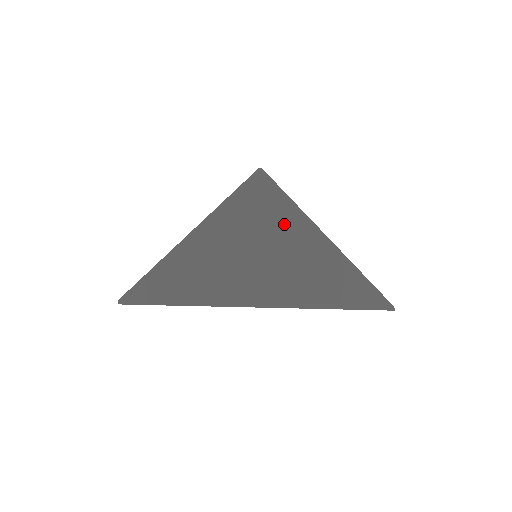
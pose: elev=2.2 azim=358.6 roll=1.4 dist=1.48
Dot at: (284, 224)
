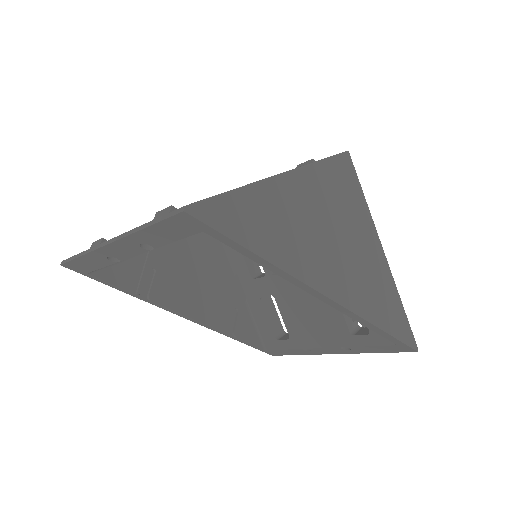
Dot at: (359, 219)
